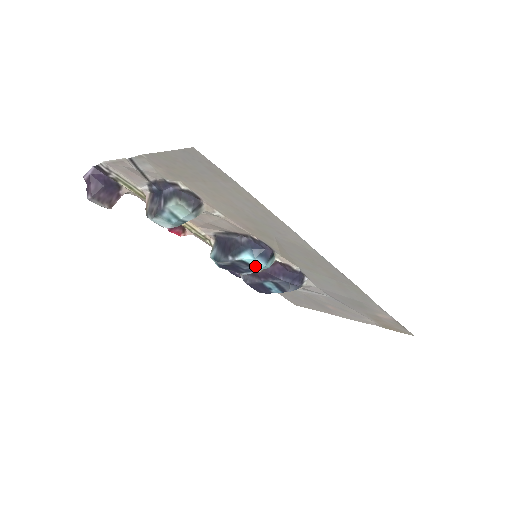
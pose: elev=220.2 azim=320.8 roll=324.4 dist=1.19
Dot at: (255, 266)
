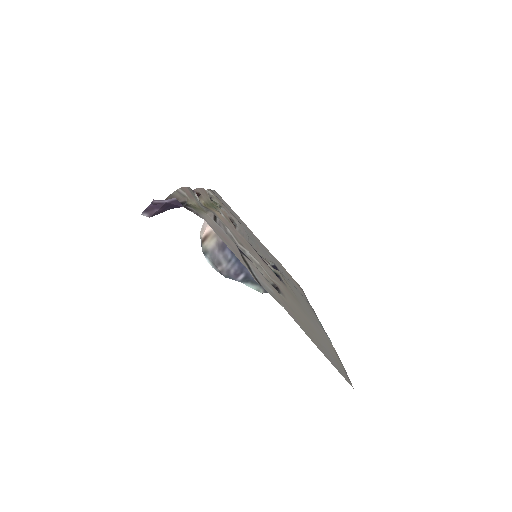
Dot at: occluded
